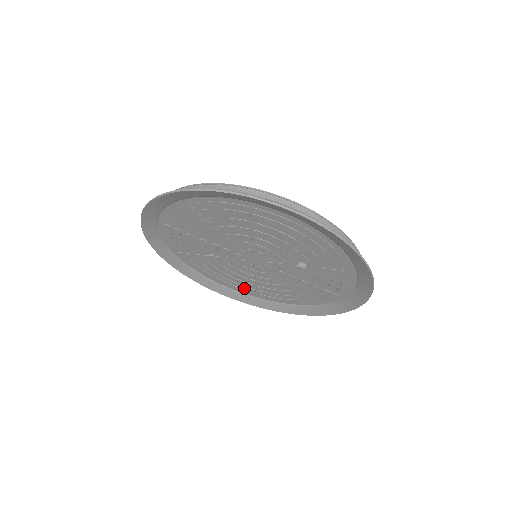
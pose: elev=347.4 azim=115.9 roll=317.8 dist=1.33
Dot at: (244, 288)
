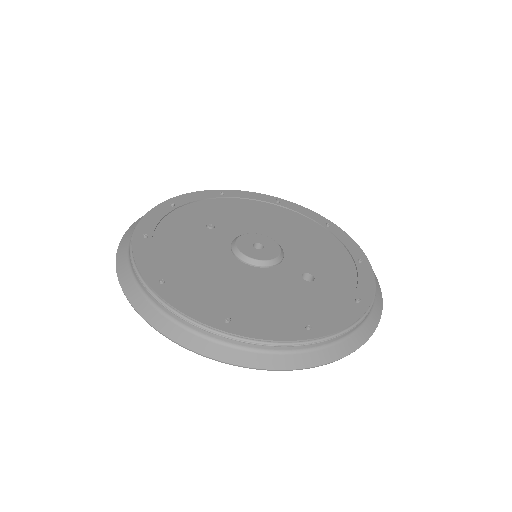
Dot at: occluded
